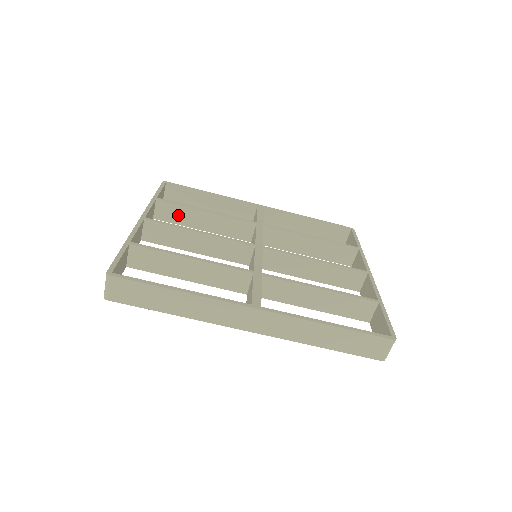
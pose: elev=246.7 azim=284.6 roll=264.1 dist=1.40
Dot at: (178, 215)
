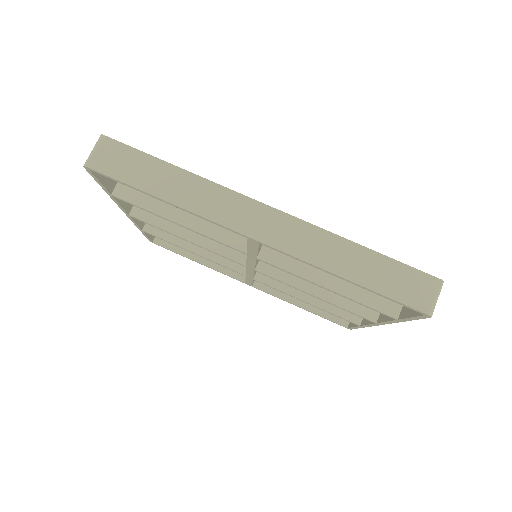
Dot at: occluded
